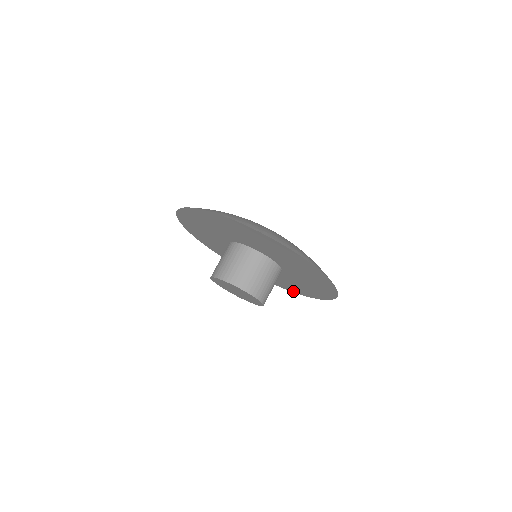
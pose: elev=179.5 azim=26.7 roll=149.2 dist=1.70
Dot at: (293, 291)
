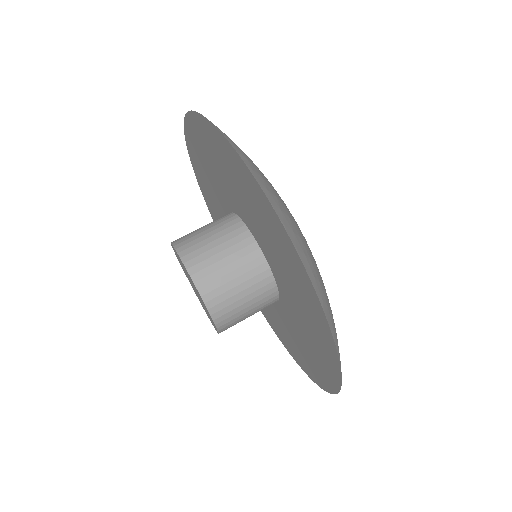
Dot at: occluded
